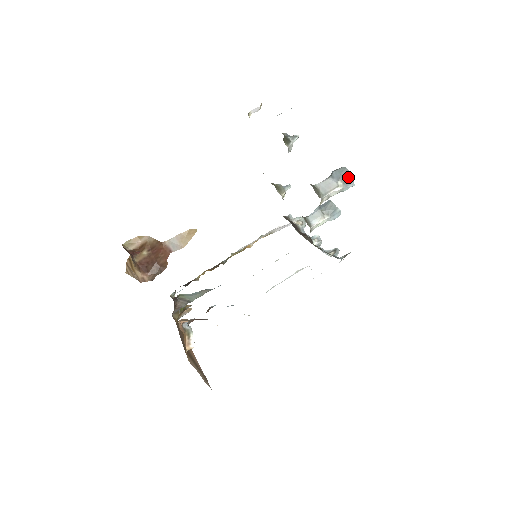
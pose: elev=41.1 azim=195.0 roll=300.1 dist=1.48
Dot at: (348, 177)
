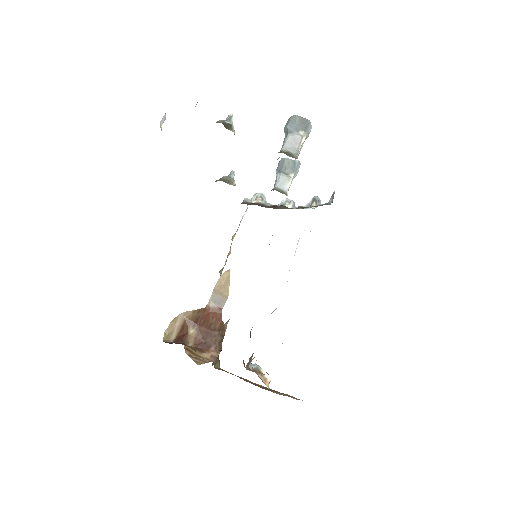
Dot at: (304, 122)
